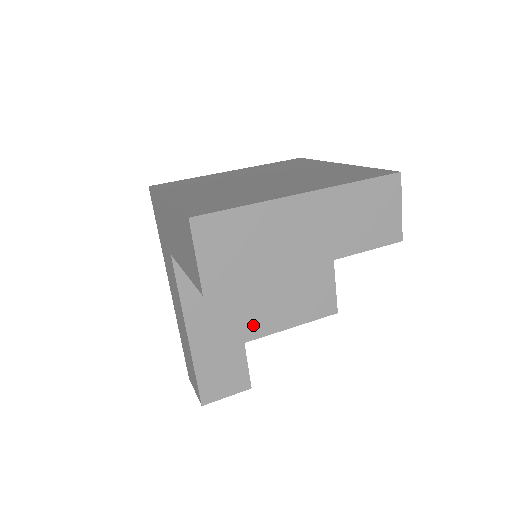
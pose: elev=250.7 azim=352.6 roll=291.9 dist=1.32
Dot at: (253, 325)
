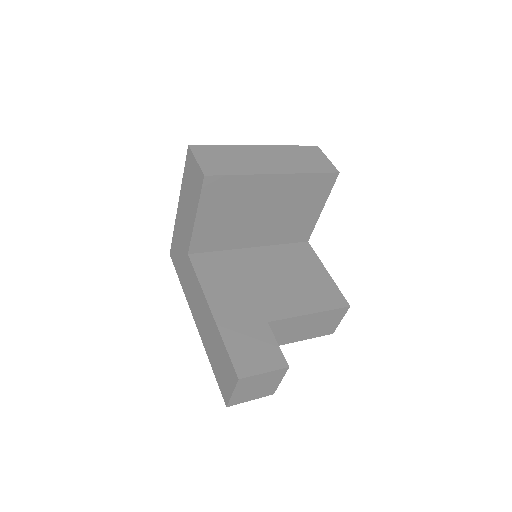
Dot at: (271, 308)
